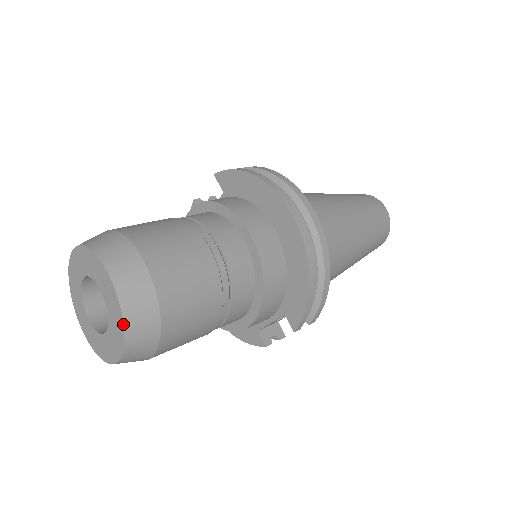
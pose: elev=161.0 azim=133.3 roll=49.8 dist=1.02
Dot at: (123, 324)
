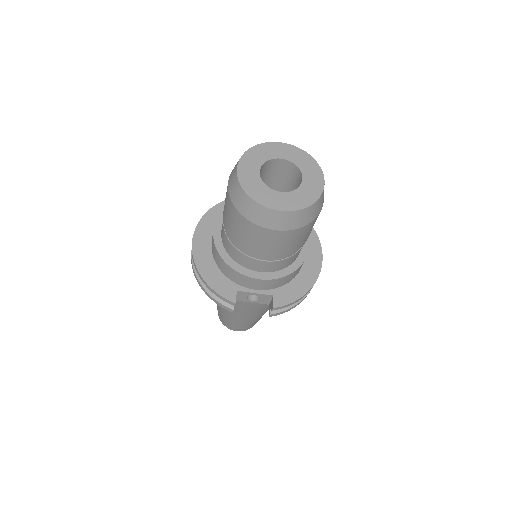
Dot at: (315, 201)
